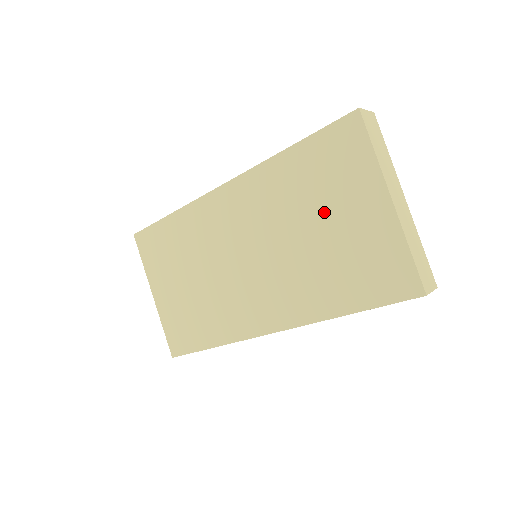
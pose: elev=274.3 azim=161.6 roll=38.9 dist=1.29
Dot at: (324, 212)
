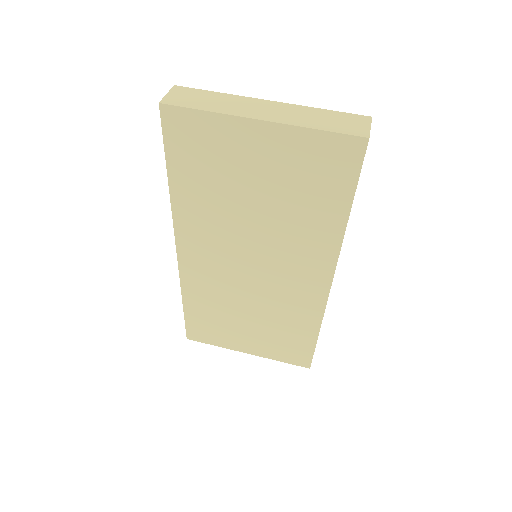
Dot at: (242, 184)
